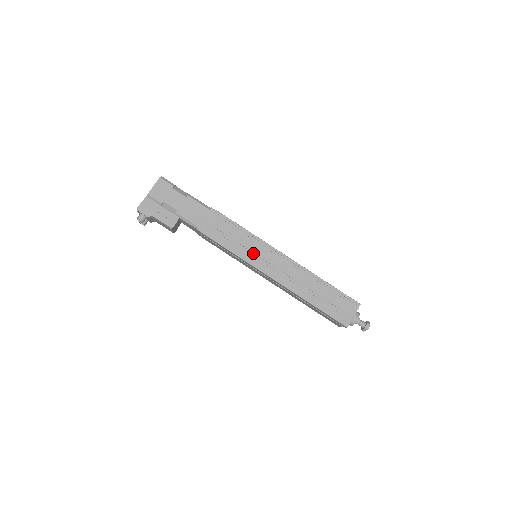
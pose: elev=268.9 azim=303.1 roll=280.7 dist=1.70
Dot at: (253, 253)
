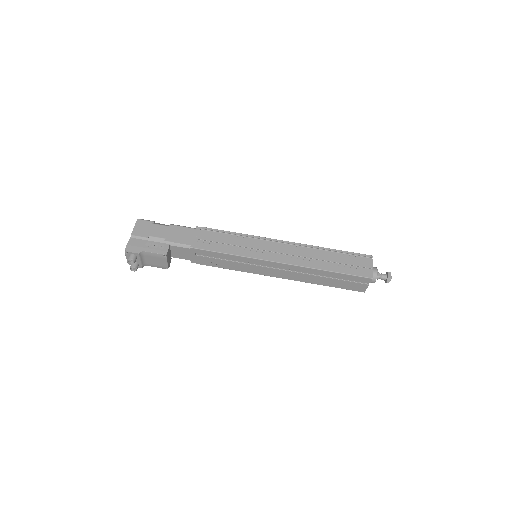
Dot at: (253, 249)
